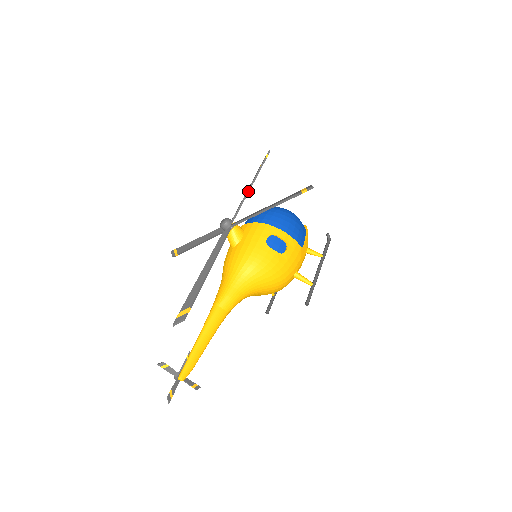
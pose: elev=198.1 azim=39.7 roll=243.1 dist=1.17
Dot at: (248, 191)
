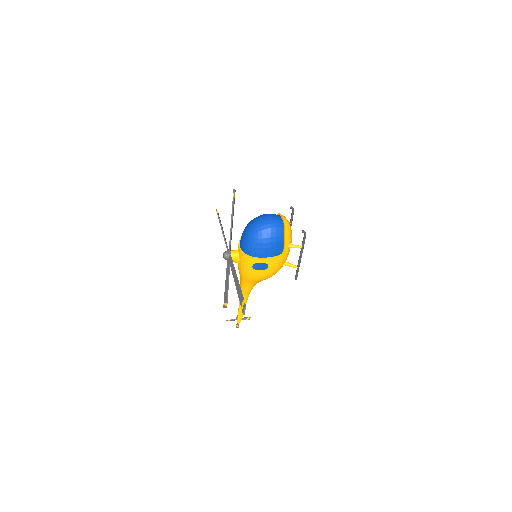
Dot at: (231, 230)
